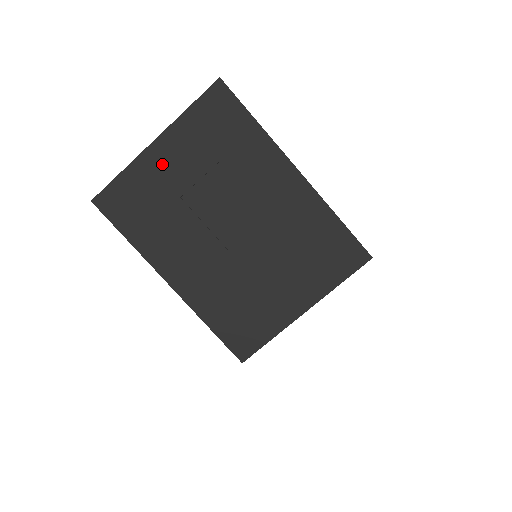
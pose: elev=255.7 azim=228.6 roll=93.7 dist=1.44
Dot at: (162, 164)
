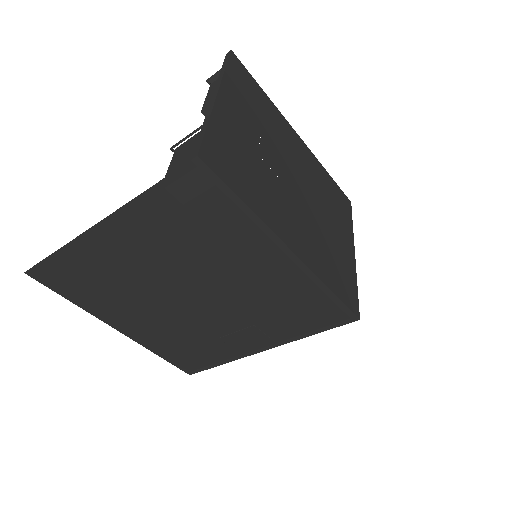
Dot at: (232, 119)
